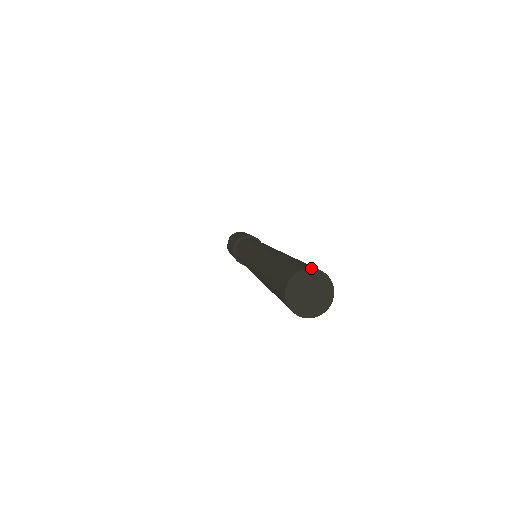
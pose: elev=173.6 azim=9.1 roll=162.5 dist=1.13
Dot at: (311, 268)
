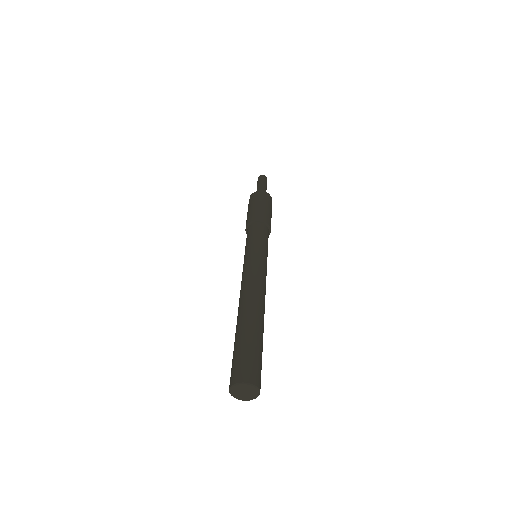
Dot at: (243, 382)
